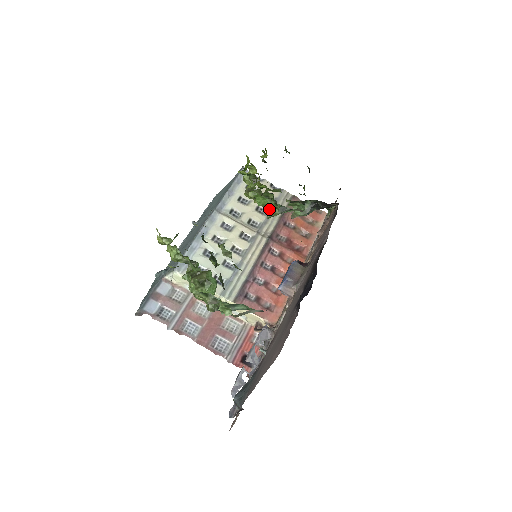
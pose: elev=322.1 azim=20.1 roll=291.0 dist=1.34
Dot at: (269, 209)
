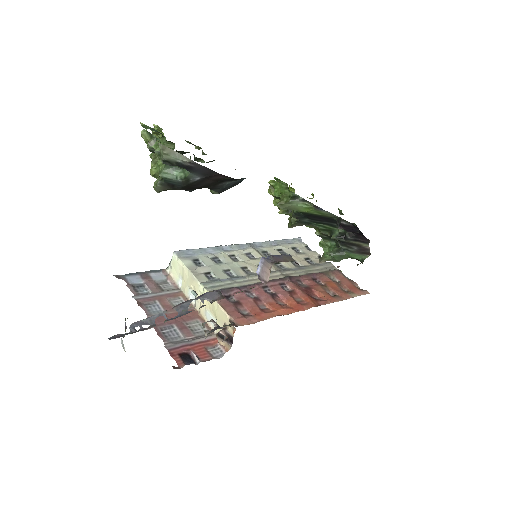
Dot at: (282, 196)
